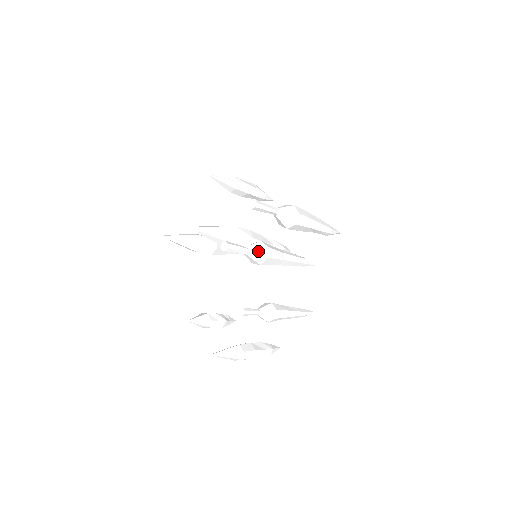
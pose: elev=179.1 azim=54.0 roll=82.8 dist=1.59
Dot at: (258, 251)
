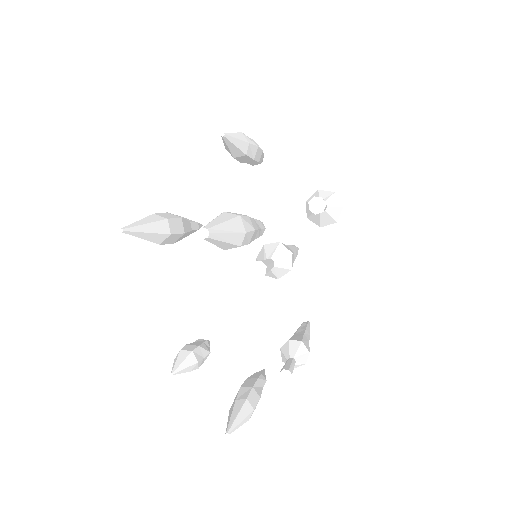
Dot at: (283, 262)
